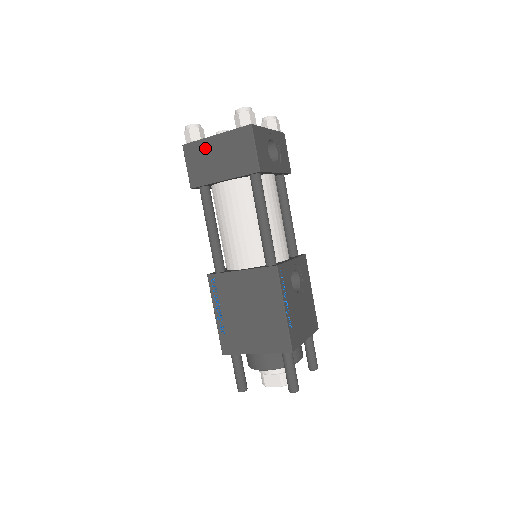
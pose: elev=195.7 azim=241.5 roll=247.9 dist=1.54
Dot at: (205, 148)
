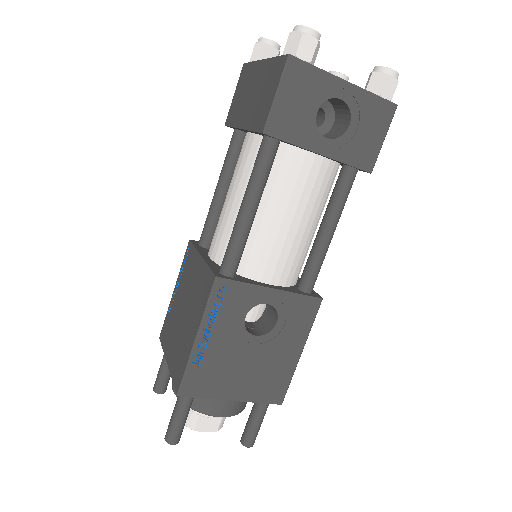
Dot at: (251, 75)
